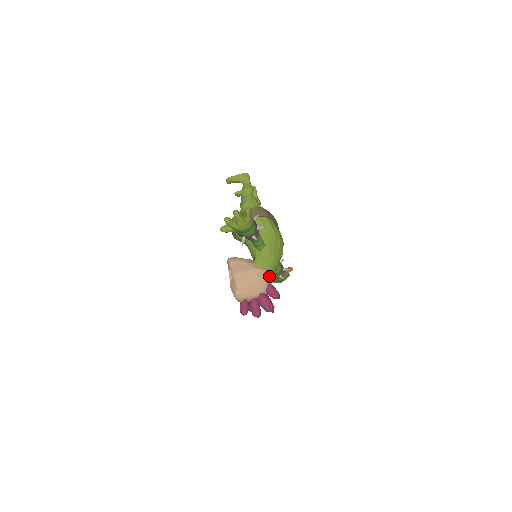
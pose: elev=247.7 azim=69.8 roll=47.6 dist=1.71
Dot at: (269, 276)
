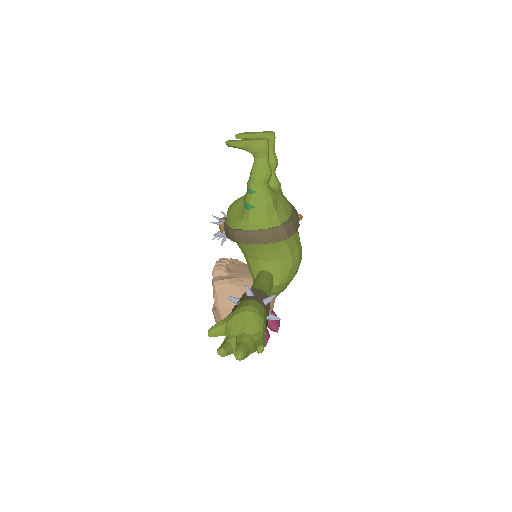
Dot at: (271, 306)
